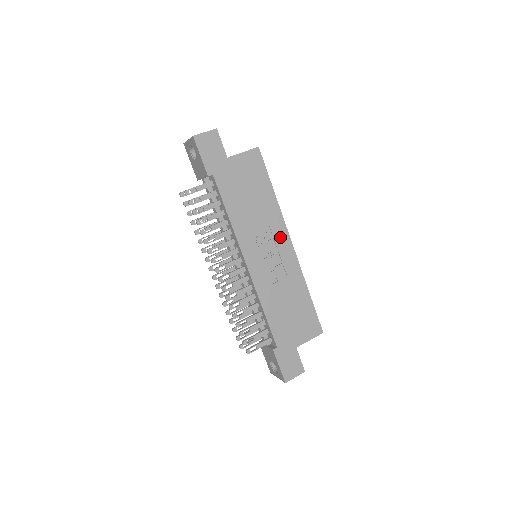
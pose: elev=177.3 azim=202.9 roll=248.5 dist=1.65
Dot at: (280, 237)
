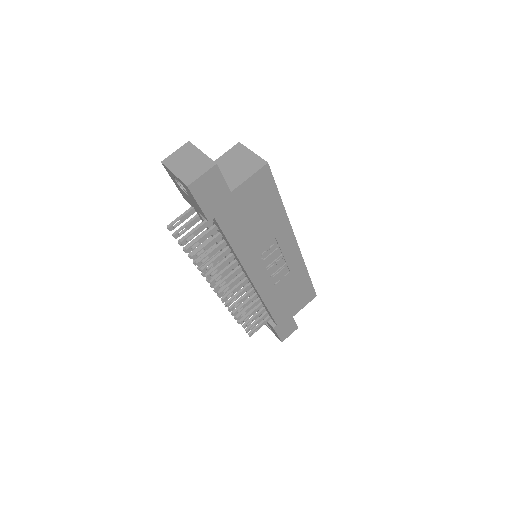
Dot at: (286, 243)
